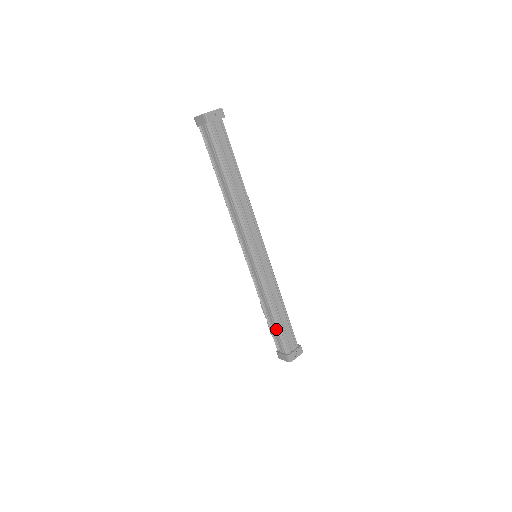
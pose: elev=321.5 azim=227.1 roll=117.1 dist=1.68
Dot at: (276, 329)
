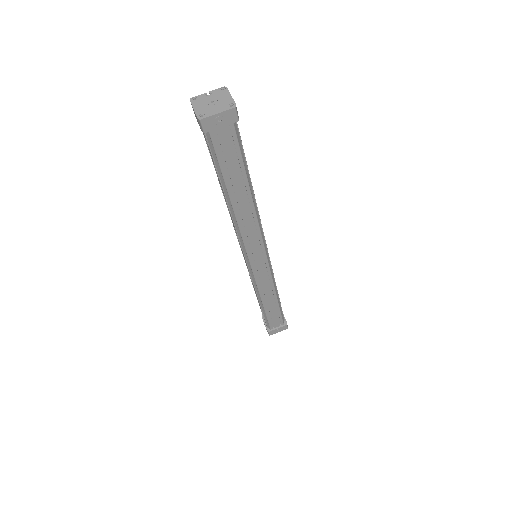
Dot at: (262, 312)
